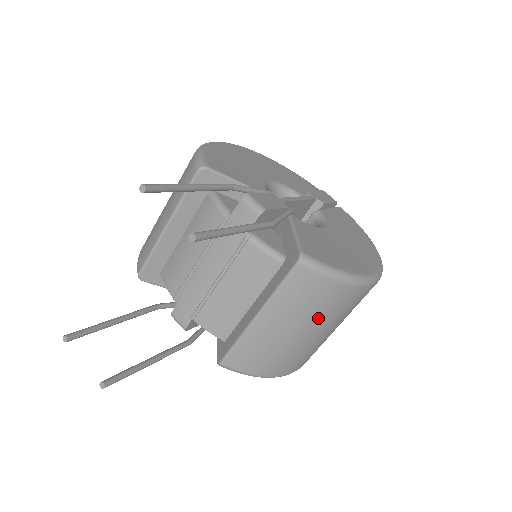
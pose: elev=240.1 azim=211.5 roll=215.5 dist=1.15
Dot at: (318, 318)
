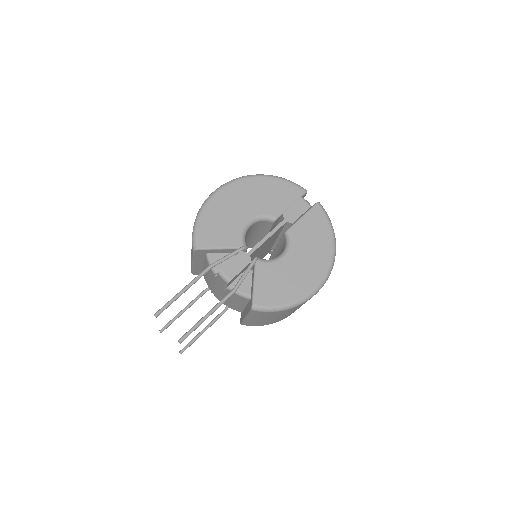
Dot at: (281, 315)
